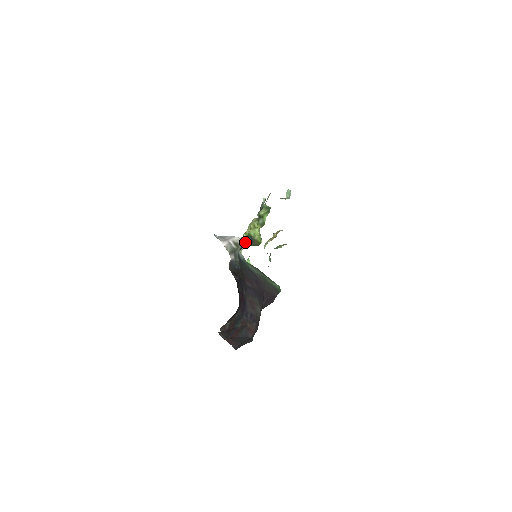
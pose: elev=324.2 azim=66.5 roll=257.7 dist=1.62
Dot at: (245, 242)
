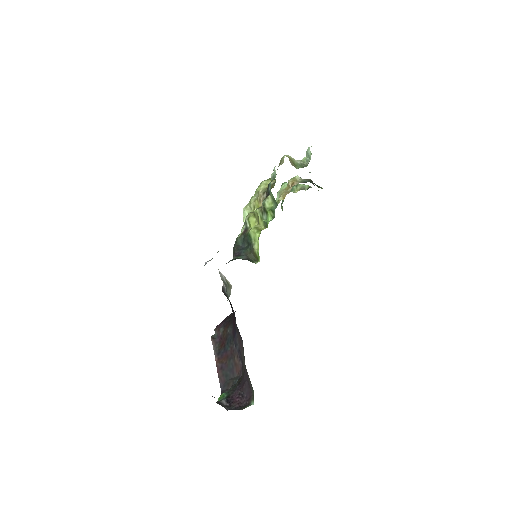
Dot at: (245, 240)
